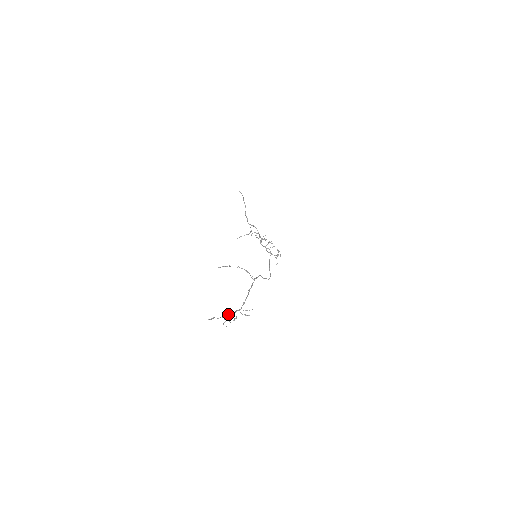
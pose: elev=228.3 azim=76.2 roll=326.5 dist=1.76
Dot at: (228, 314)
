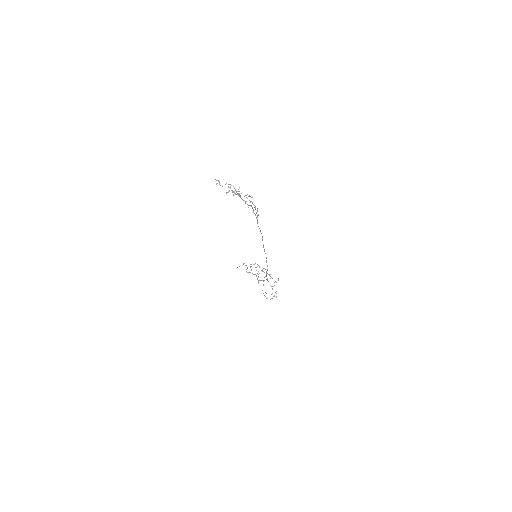
Dot at: (233, 192)
